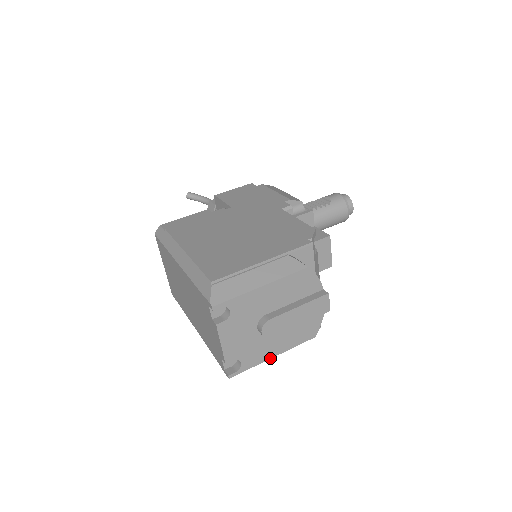
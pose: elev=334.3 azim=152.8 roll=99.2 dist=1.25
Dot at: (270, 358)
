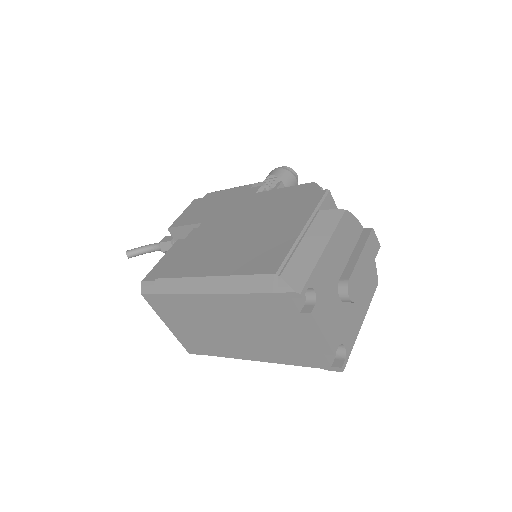
Dot at: (360, 327)
